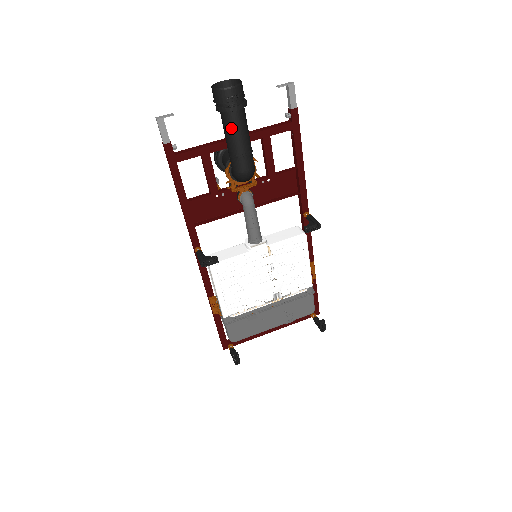
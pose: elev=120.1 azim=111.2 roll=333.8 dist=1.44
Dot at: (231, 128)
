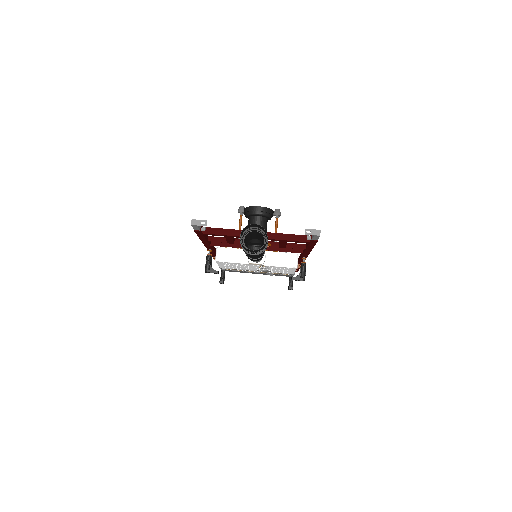
Dot at: occluded
